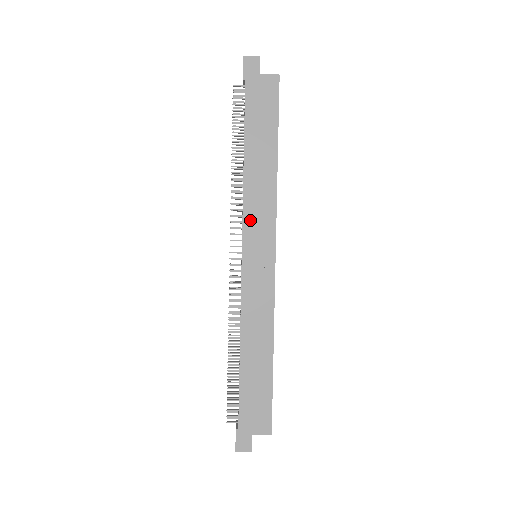
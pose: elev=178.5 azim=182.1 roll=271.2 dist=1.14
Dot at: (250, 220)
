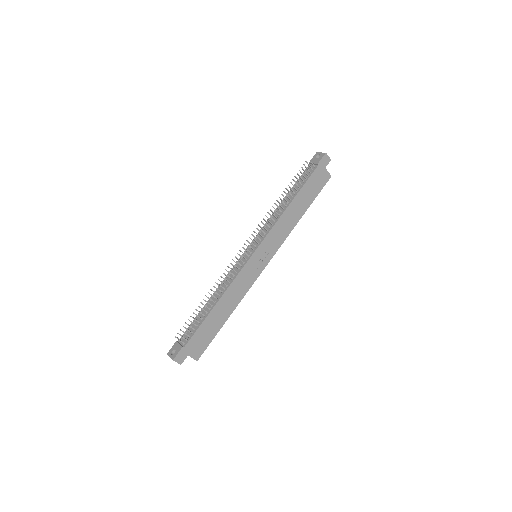
Dot at: (271, 236)
